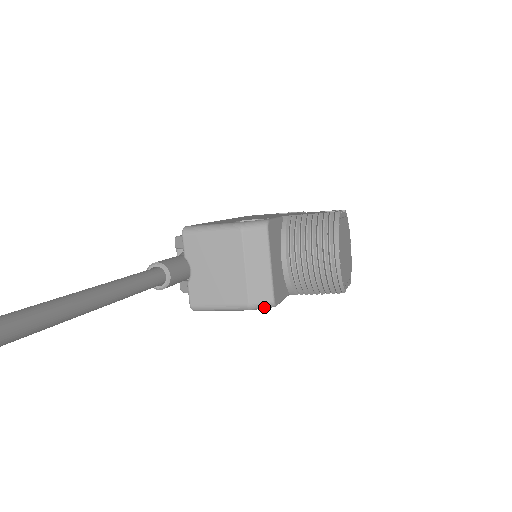
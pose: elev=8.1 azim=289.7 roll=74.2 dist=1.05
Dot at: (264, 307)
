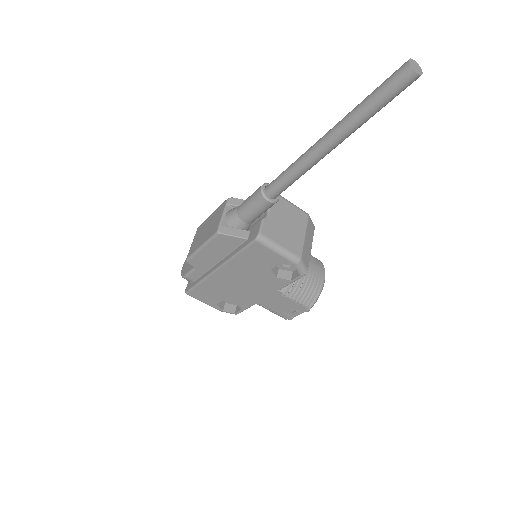
Dot at: (303, 269)
